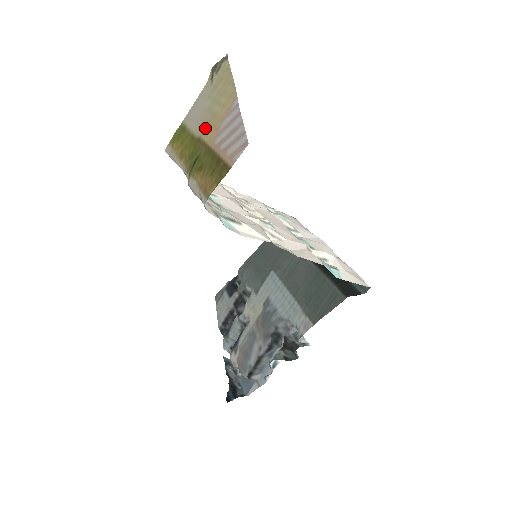
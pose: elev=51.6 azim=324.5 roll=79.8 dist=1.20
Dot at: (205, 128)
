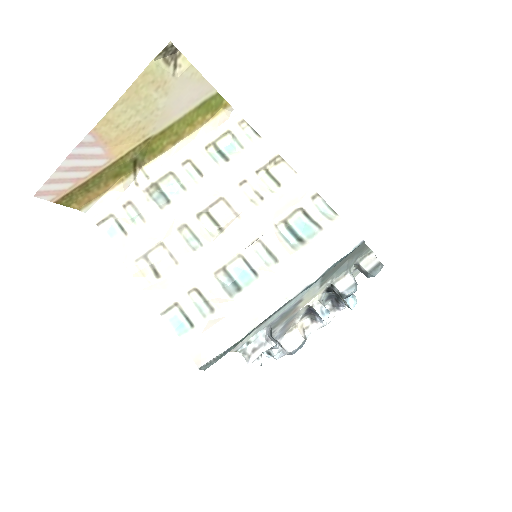
Dot at: (142, 133)
